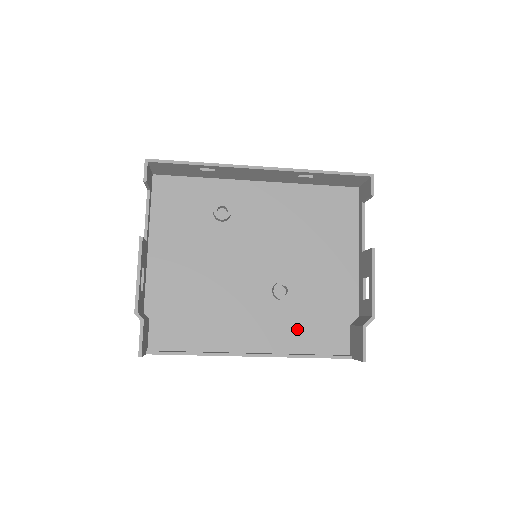
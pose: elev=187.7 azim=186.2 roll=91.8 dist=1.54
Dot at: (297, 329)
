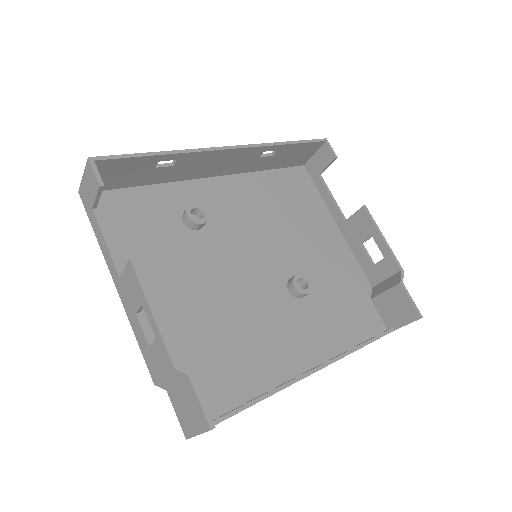
Dot at: (332, 323)
